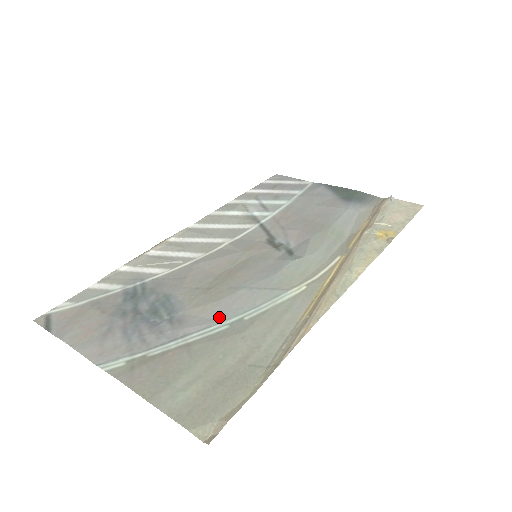
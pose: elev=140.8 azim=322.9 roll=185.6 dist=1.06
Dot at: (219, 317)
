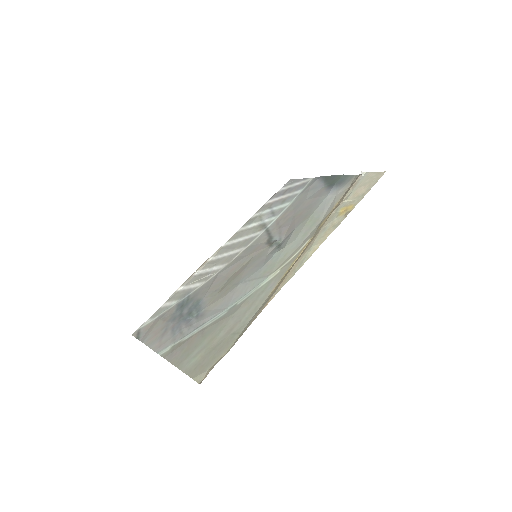
Dot at: (224, 307)
